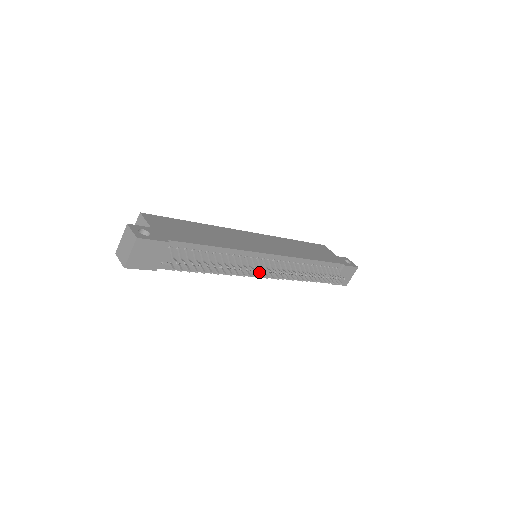
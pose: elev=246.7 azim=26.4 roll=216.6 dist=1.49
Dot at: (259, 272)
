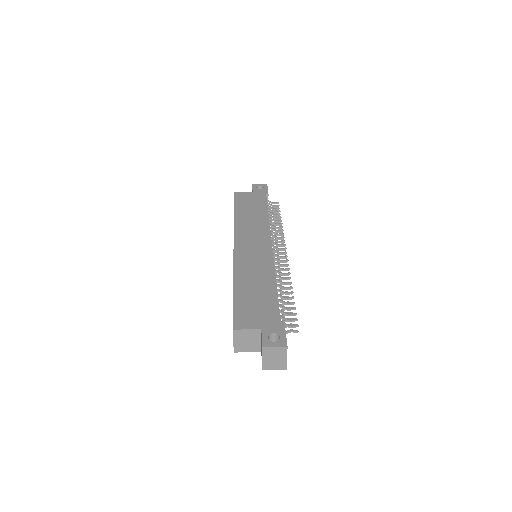
Dot at: occluded
